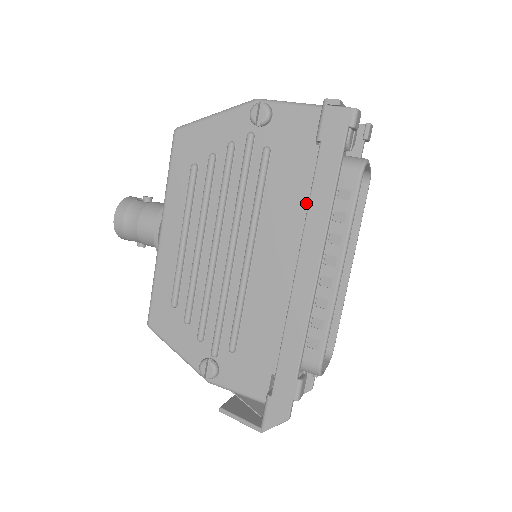
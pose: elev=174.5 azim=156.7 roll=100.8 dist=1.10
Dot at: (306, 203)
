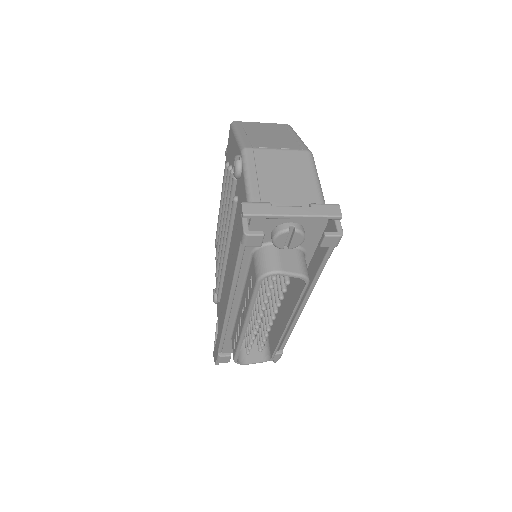
Dot at: occluded
